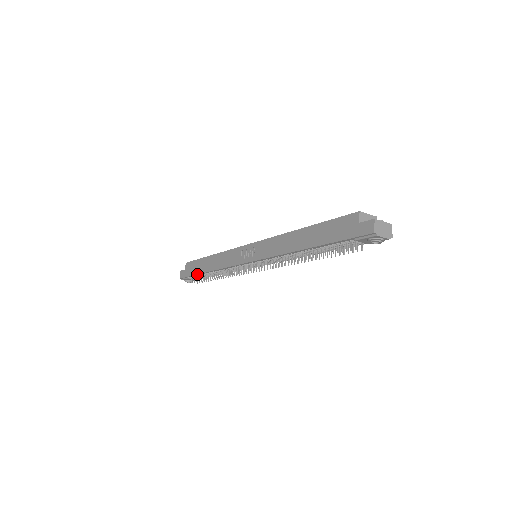
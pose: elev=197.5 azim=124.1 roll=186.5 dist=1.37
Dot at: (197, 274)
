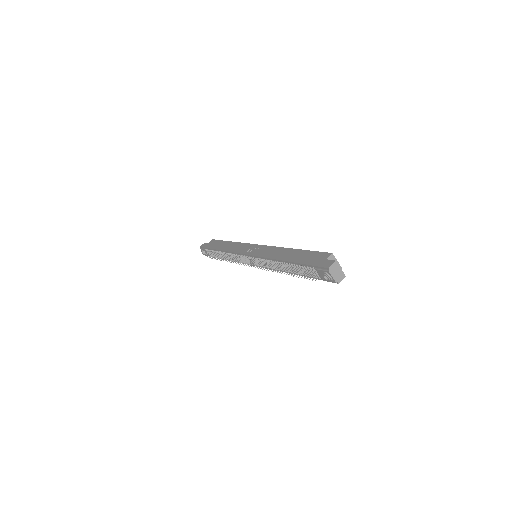
Dot at: (212, 248)
